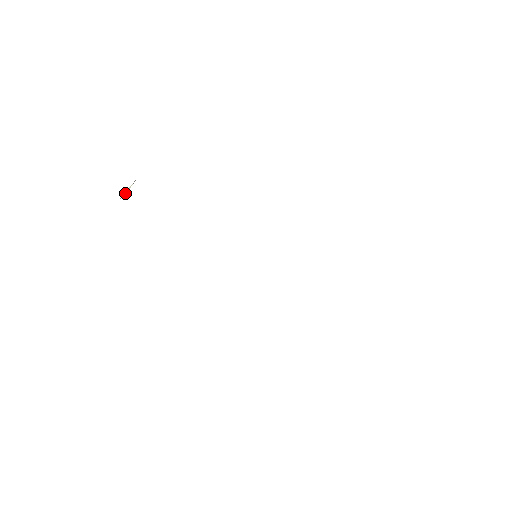
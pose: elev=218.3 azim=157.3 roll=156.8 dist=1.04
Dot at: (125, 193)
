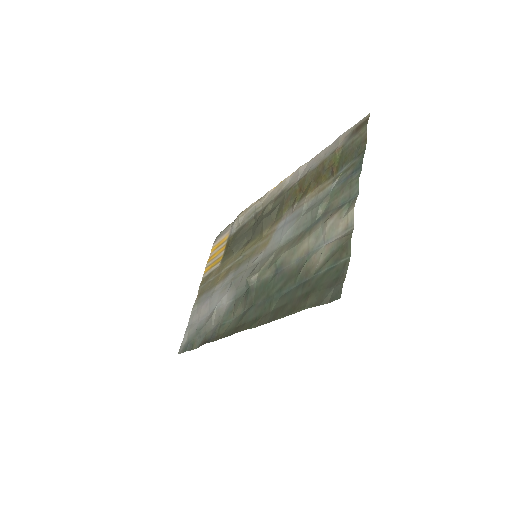
Dot at: (318, 264)
